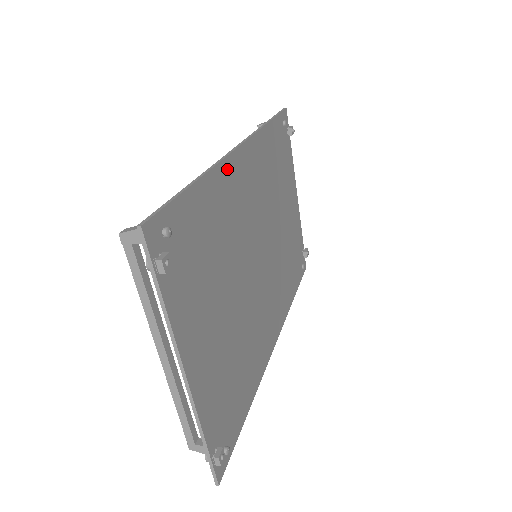
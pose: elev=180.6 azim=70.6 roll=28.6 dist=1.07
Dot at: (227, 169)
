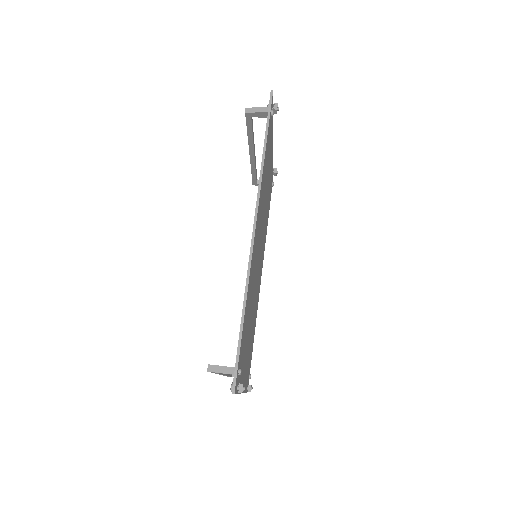
Dot at: occluded
